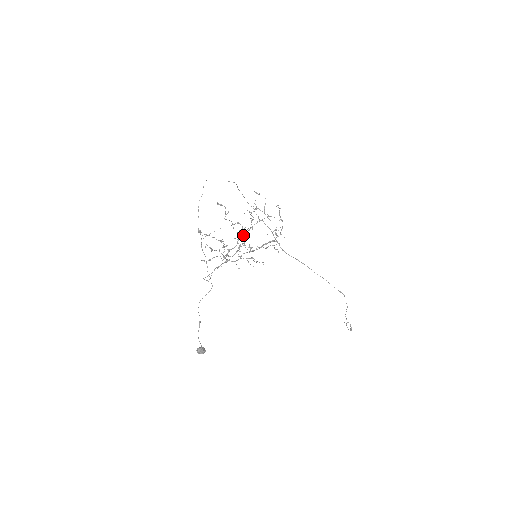
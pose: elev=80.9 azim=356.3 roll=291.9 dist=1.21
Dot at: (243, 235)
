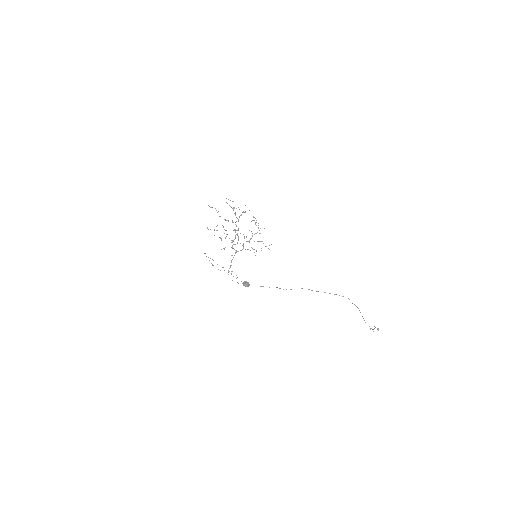
Dot at: (235, 224)
